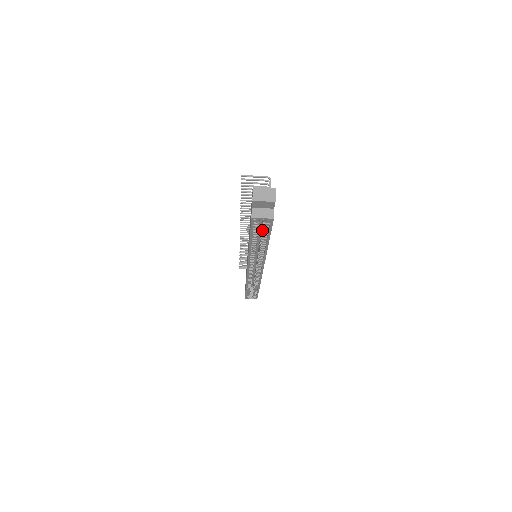
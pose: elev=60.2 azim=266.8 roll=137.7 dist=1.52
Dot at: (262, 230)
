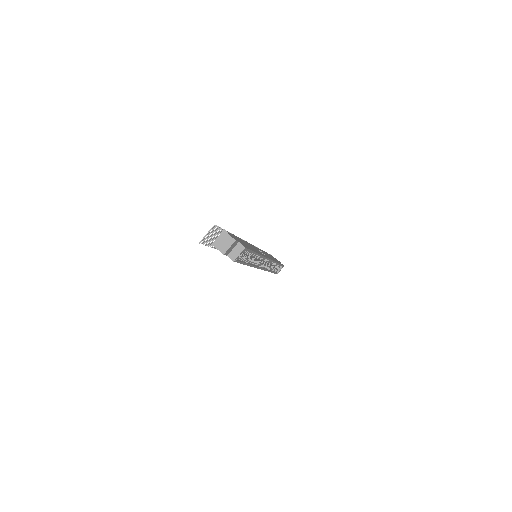
Dot at: occluded
